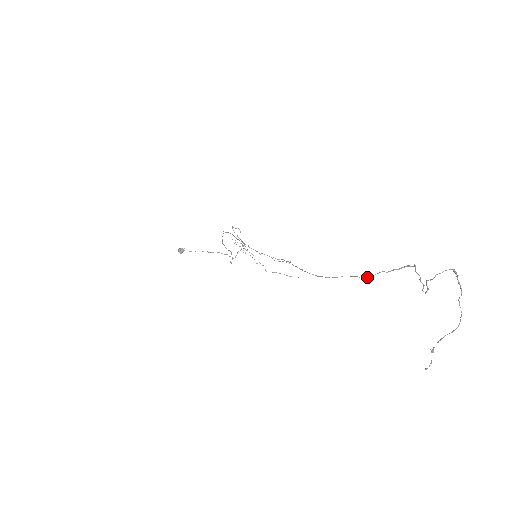
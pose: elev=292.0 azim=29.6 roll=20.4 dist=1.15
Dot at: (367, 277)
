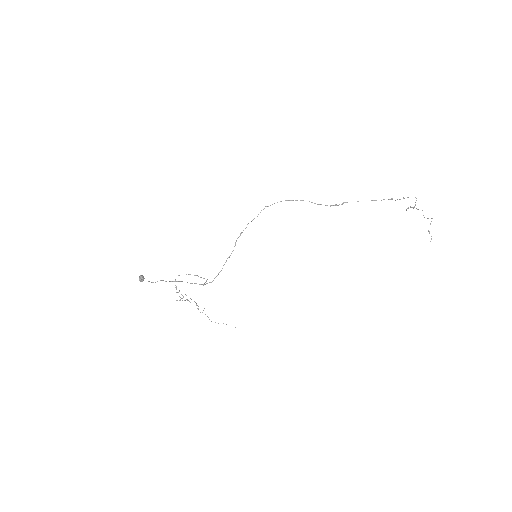
Dot at: occluded
